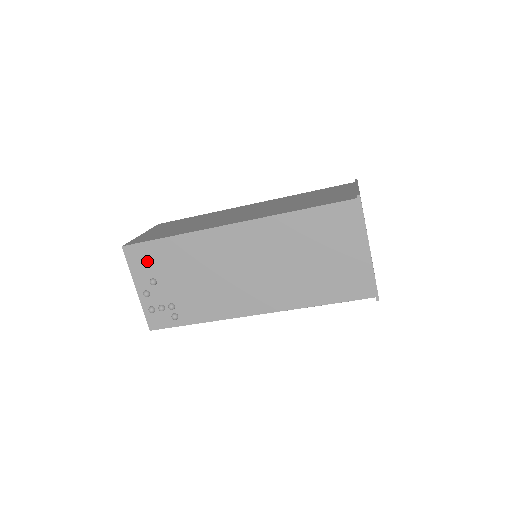
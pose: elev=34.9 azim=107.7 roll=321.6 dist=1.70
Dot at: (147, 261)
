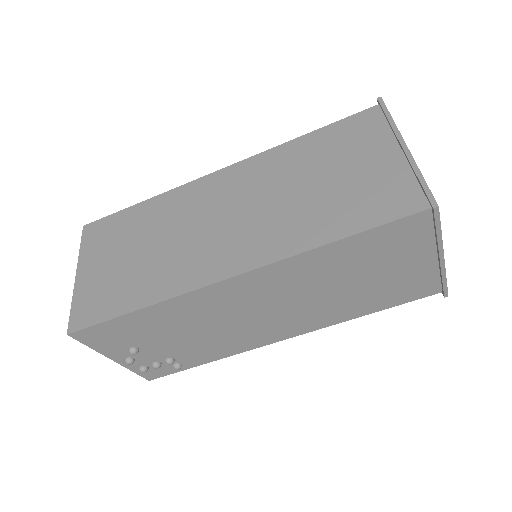
Dot at: (114, 337)
